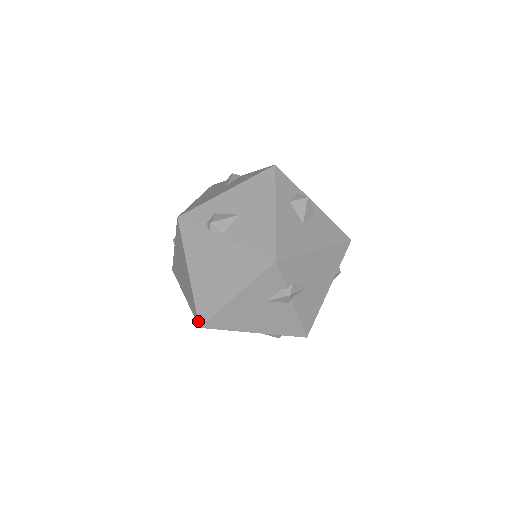
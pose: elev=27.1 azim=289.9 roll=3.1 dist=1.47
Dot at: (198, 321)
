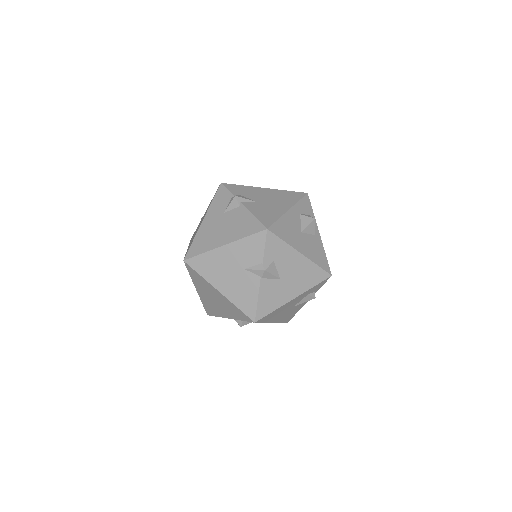
Dot at: occluded
